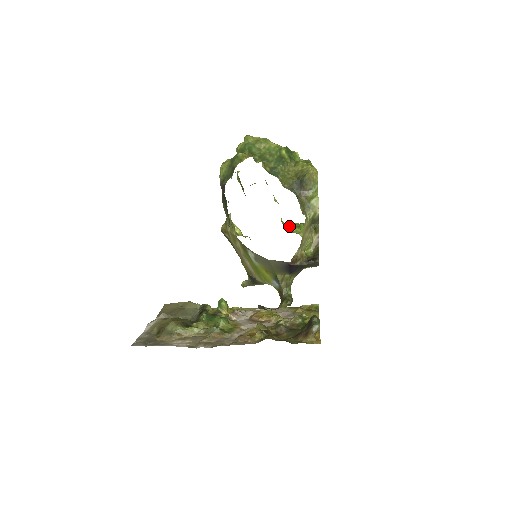
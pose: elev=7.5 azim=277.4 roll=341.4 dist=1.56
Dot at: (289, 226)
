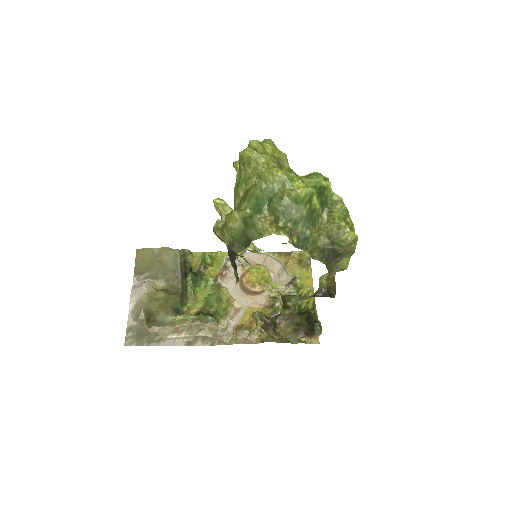
Dot at: occluded
